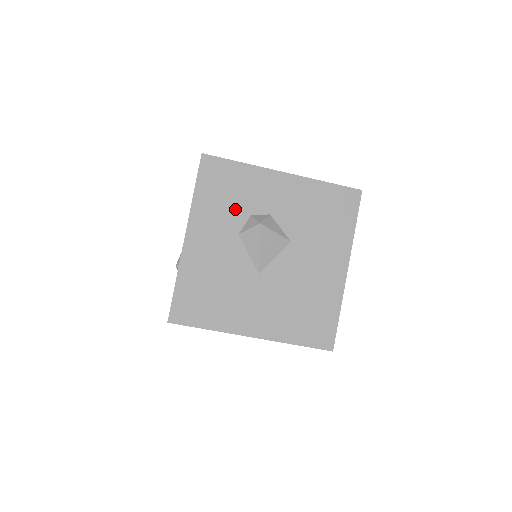
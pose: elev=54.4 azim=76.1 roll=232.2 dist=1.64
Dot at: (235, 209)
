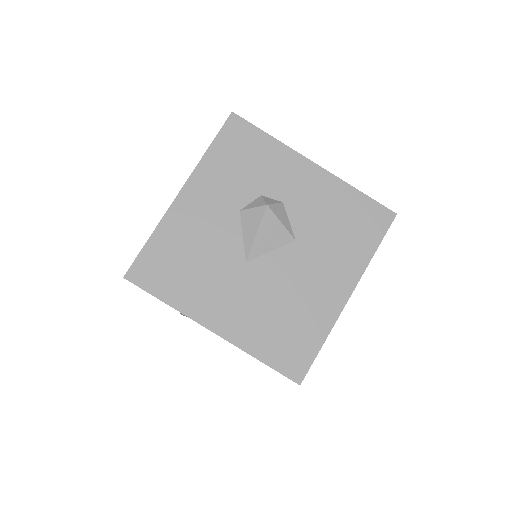
Dot at: (246, 182)
